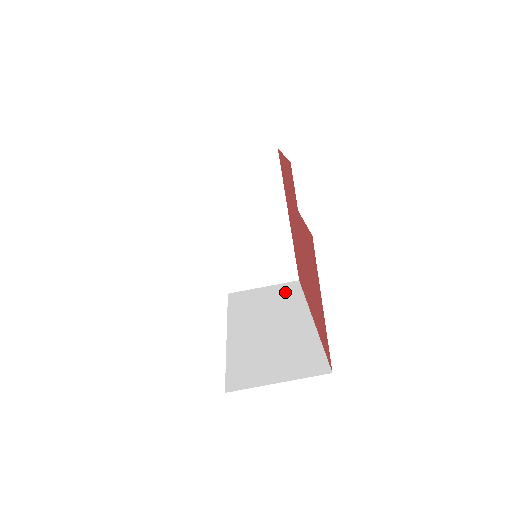
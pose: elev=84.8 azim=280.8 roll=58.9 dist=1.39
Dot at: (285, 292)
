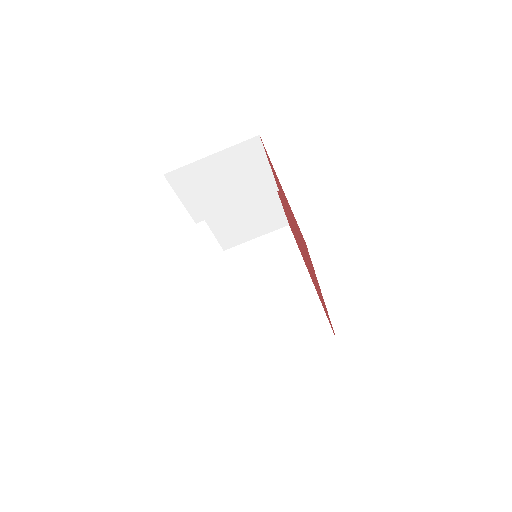
Dot at: occluded
